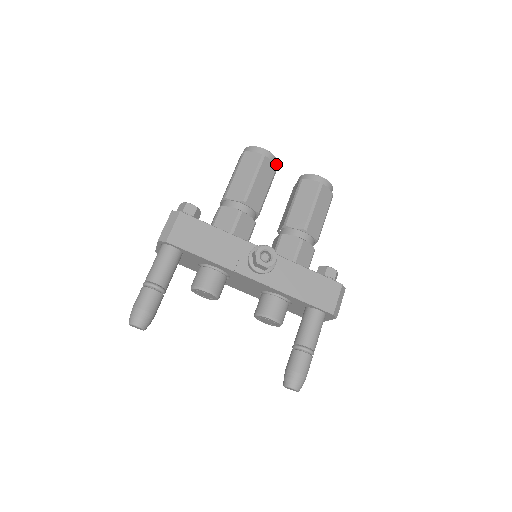
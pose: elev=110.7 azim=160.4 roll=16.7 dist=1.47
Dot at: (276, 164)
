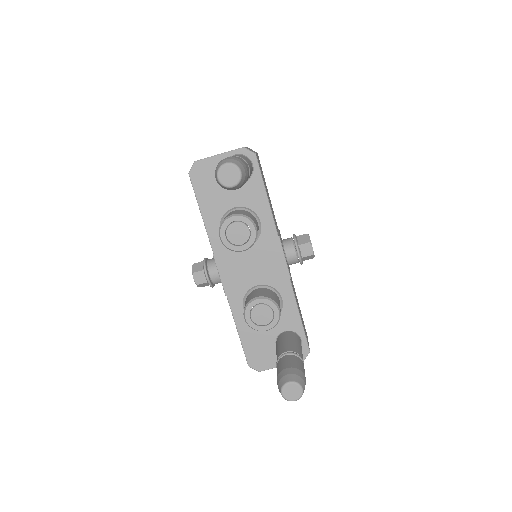
Dot at: occluded
